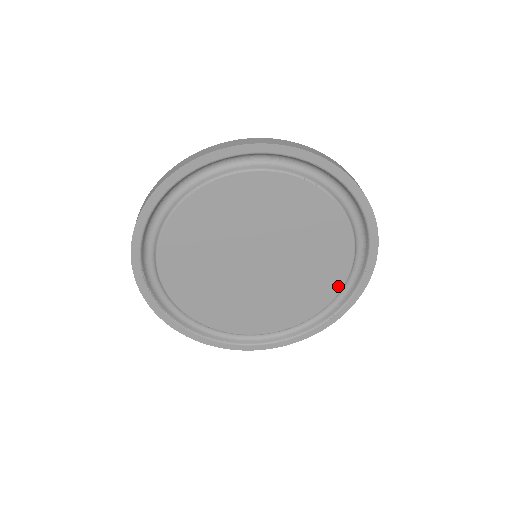
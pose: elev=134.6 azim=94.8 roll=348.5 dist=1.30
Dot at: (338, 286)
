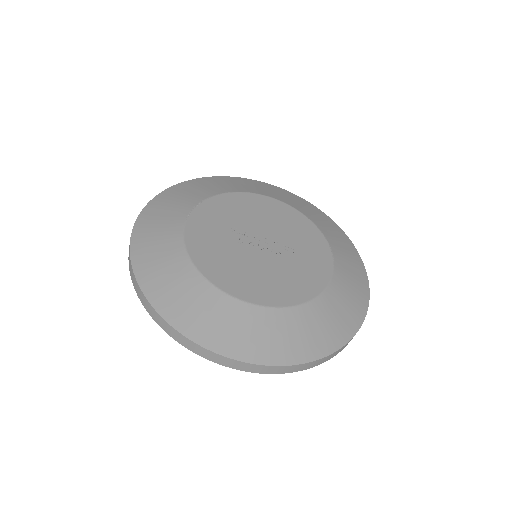
Dot at: occluded
